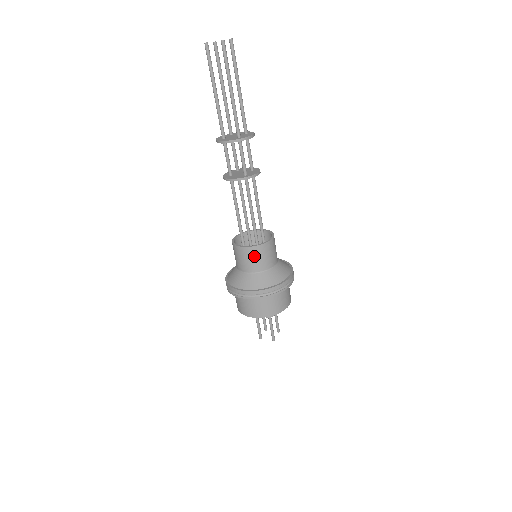
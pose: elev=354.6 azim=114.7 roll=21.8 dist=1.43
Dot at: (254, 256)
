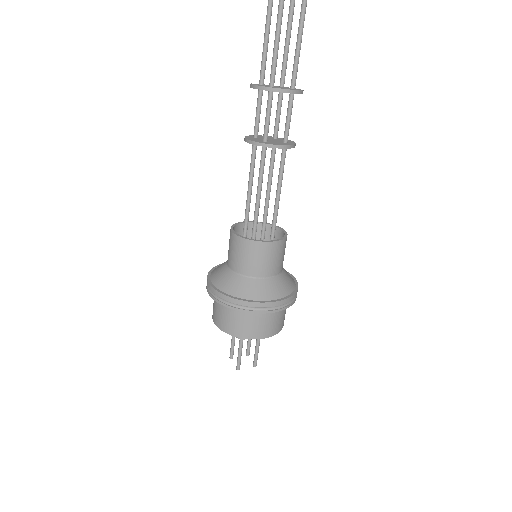
Dot at: (279, 253)
